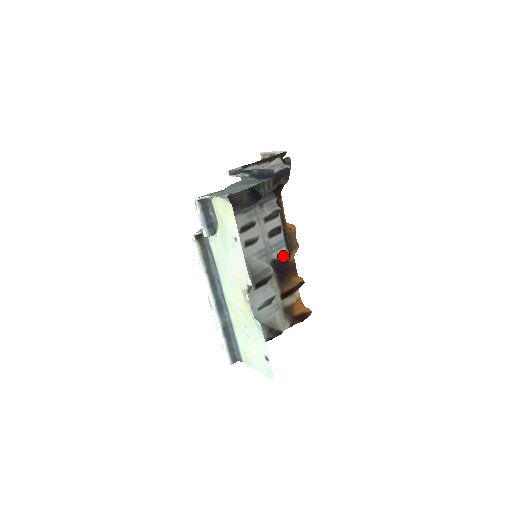
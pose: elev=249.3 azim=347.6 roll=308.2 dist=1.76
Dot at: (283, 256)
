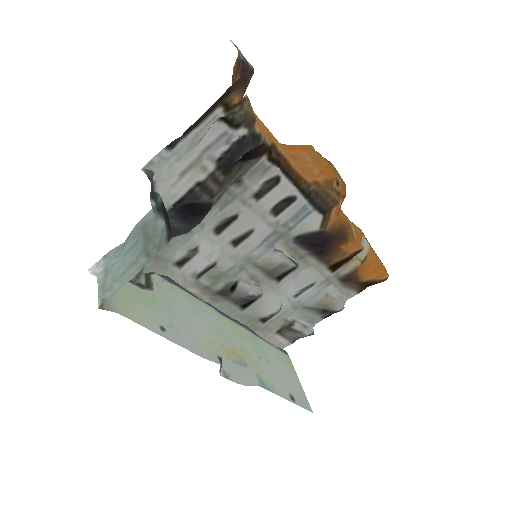
Dot at: (313, 227)
